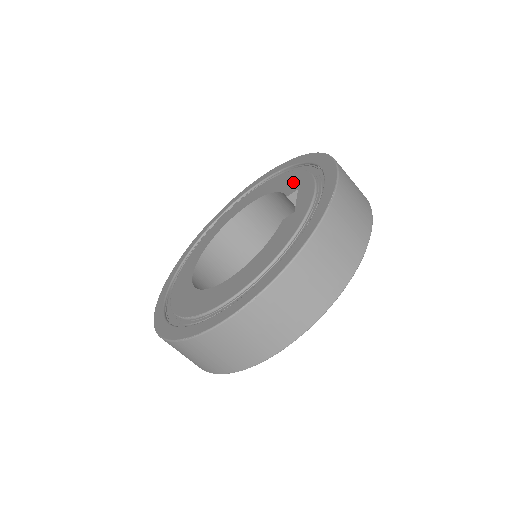
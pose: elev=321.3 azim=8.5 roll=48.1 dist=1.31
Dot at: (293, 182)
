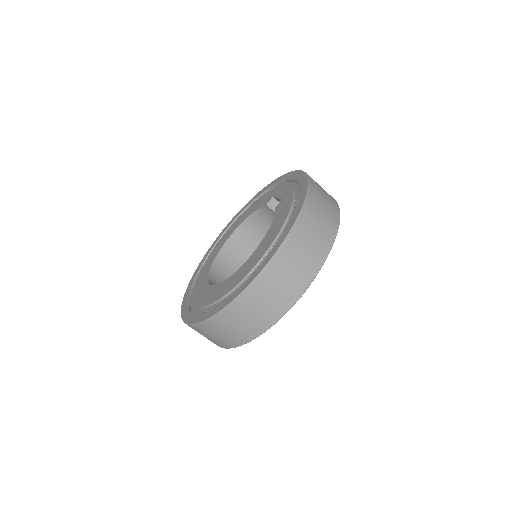
Dot at: (265, 199)
